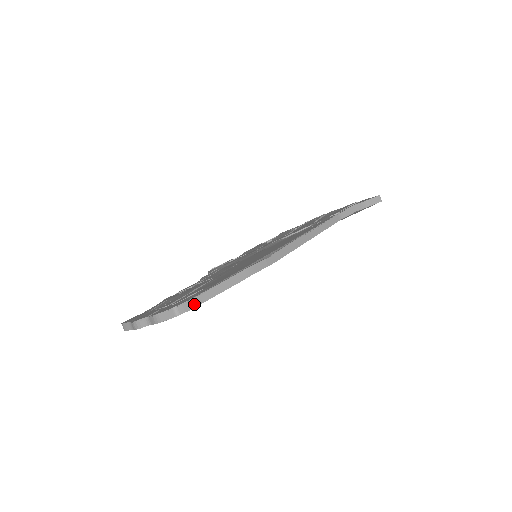
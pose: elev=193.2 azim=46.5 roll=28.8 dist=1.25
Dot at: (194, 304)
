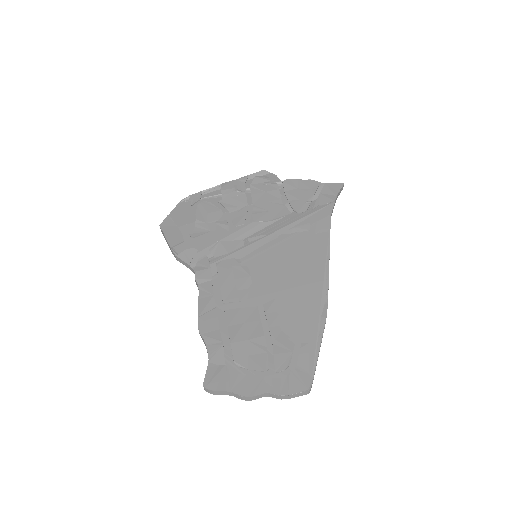
Dot at: occluded
